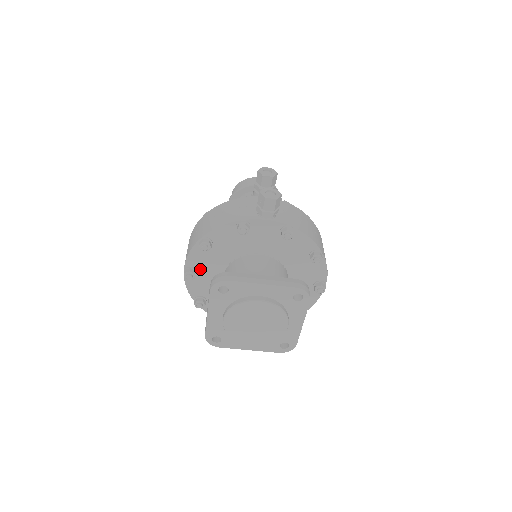
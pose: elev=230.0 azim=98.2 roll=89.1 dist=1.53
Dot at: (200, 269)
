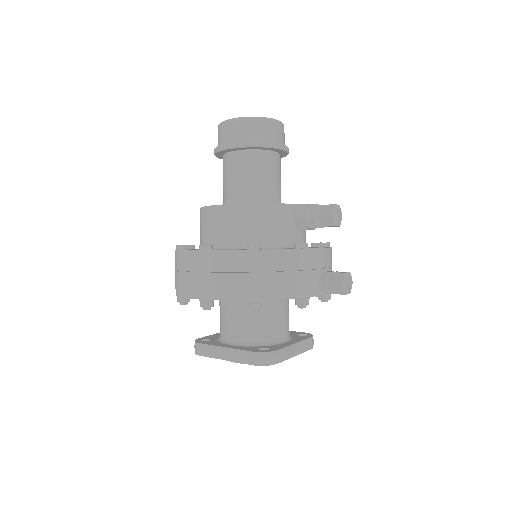
Dot at: occluded
